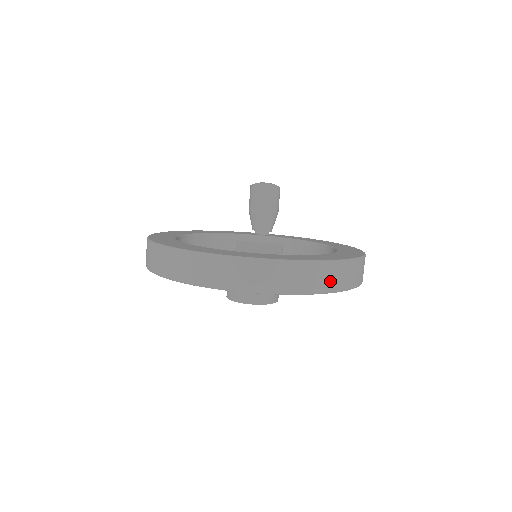
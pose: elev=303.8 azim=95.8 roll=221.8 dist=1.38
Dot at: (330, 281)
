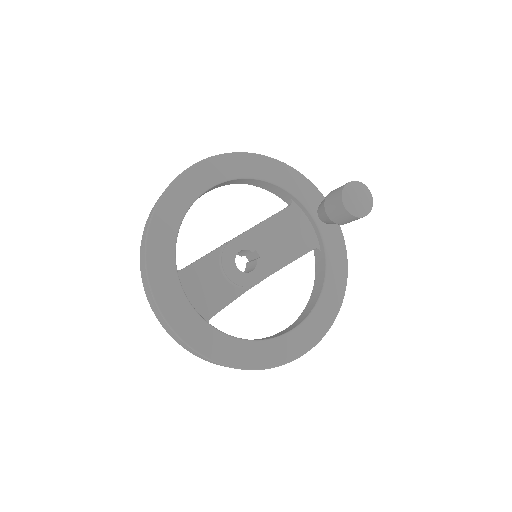
Dot at: (217, 364)
